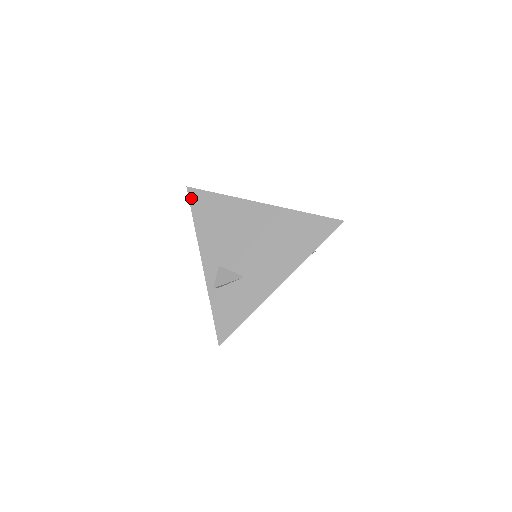
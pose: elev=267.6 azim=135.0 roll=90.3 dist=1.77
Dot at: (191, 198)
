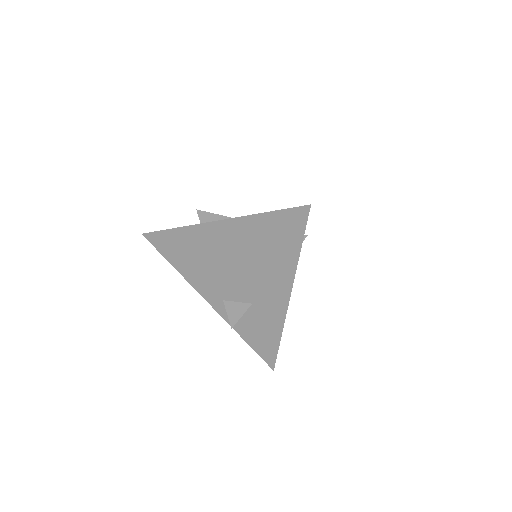
Dot at: (154, 244)
